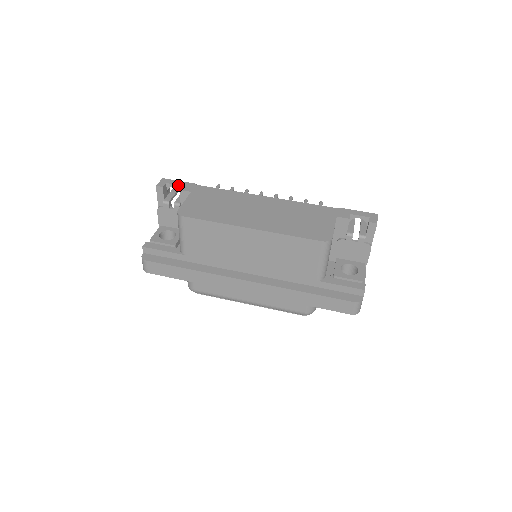
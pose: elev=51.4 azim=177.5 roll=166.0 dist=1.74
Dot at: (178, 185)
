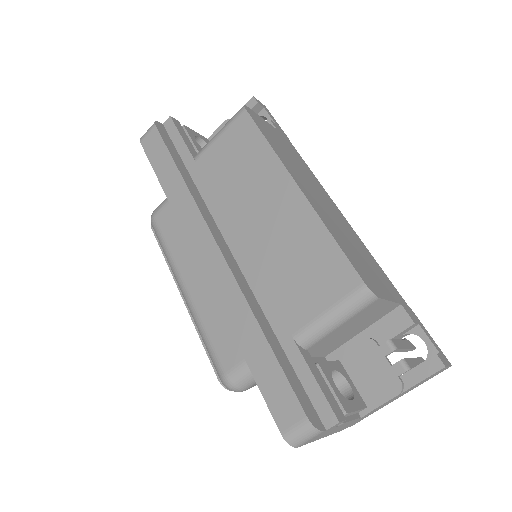
Dot at: (272, 119)
